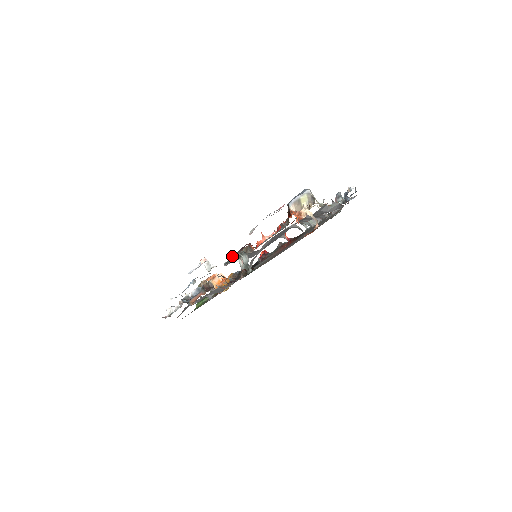
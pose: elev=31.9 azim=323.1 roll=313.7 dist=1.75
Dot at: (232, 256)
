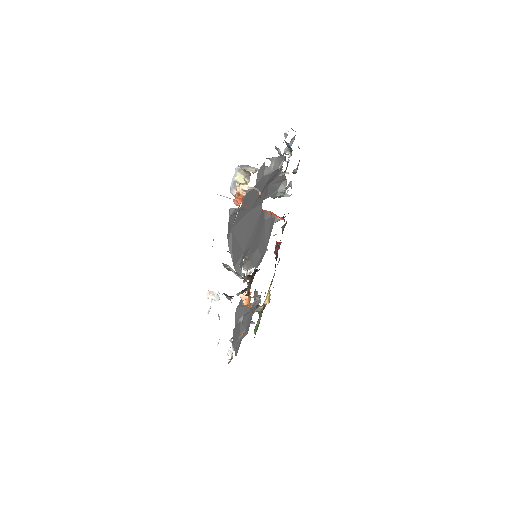
Dot at: occluded
